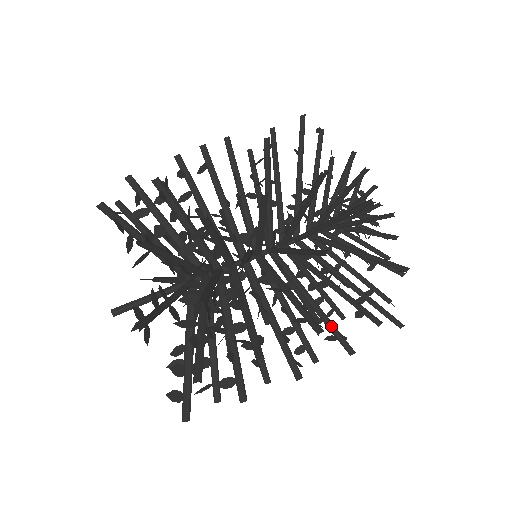
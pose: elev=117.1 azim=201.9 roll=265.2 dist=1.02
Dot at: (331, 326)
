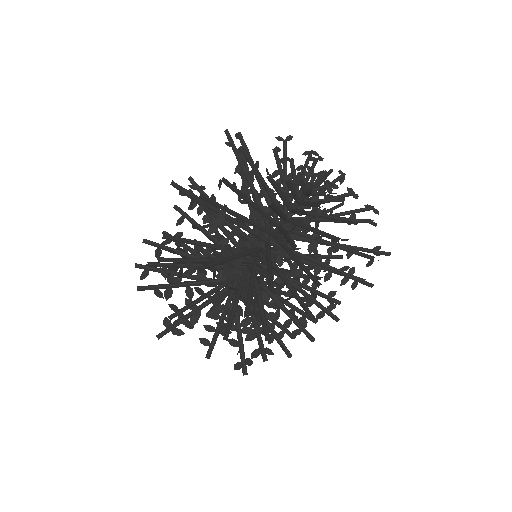
Dot at: occluded
